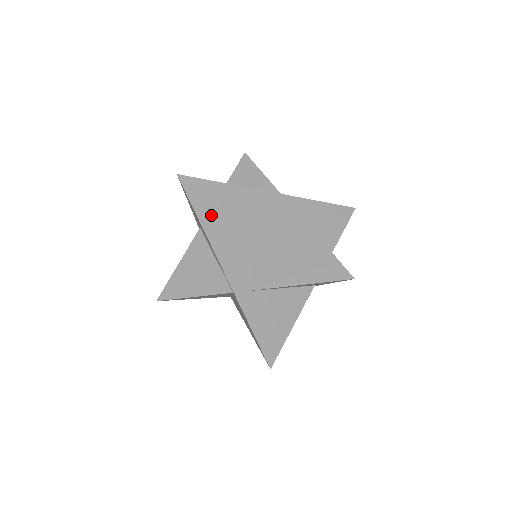
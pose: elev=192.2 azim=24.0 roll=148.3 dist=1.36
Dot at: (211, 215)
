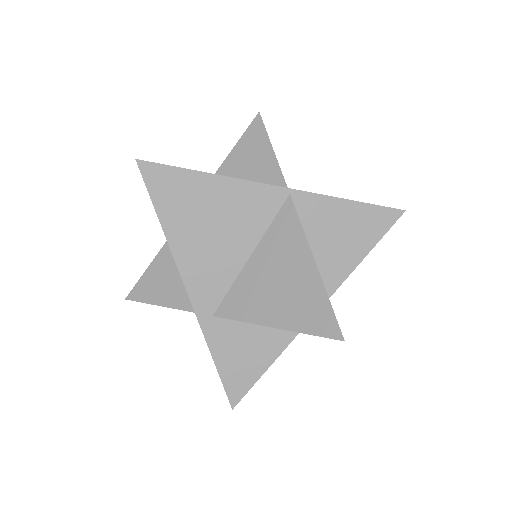
Dot at: (177, 216)
